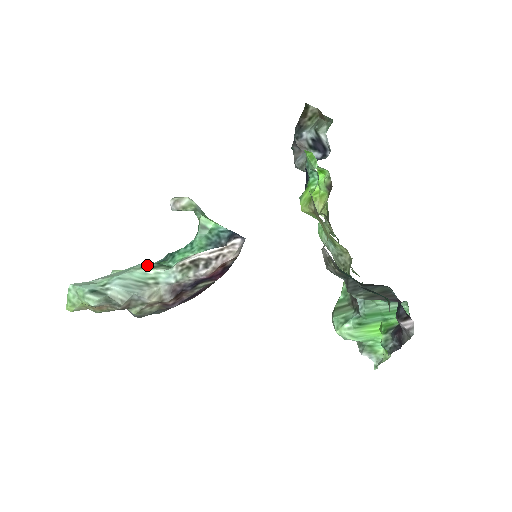
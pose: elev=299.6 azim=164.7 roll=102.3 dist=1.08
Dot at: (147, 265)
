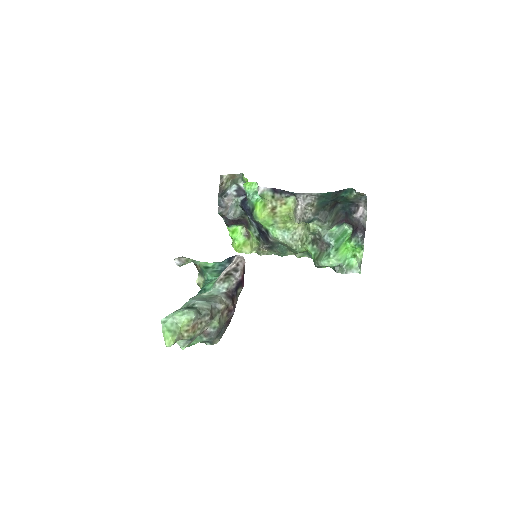
Dot at: (196, 295)
